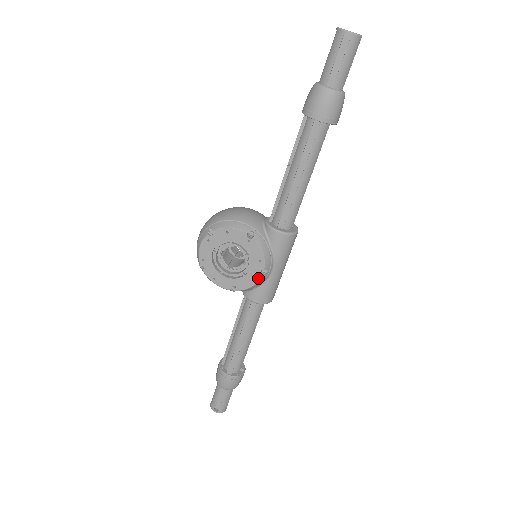
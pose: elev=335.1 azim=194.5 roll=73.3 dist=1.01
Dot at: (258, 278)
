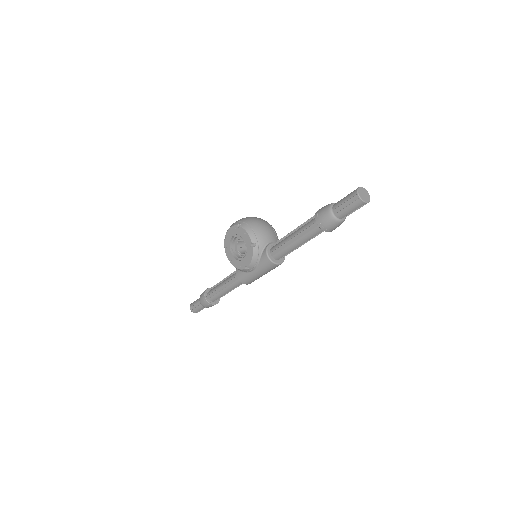
Dot at: (243, 268)
